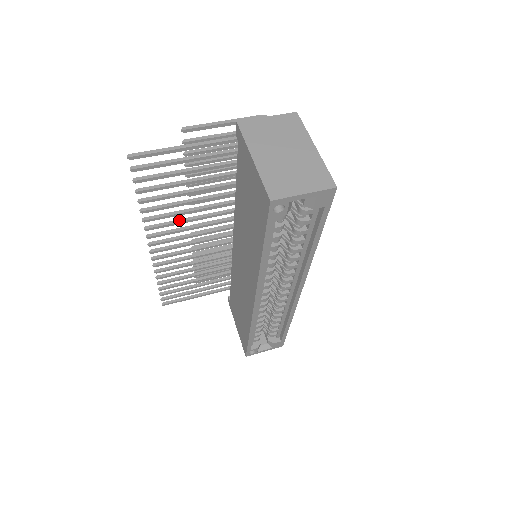
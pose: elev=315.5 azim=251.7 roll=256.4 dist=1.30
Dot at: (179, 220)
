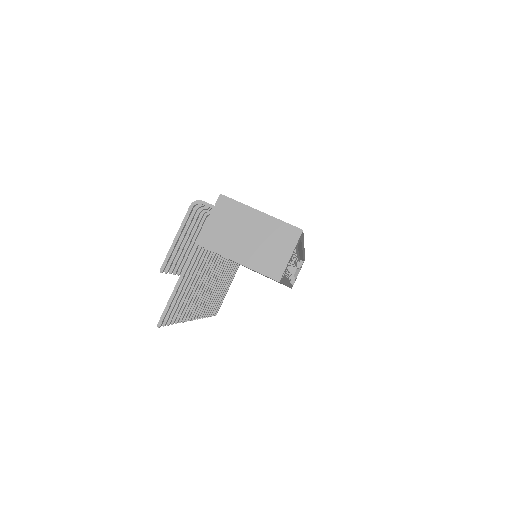
Dot at: (197, 294)
